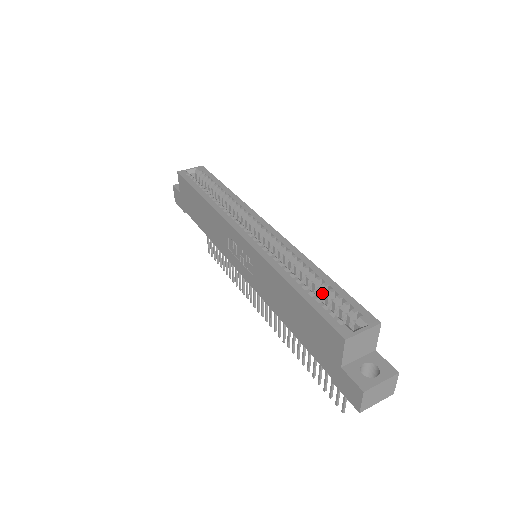
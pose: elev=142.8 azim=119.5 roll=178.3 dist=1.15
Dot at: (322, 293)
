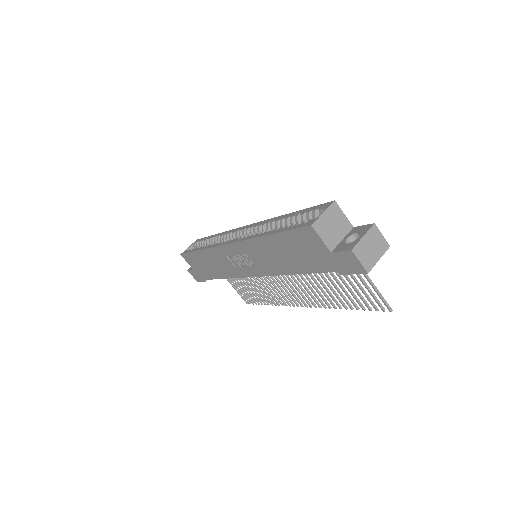
Dot at: occluded
